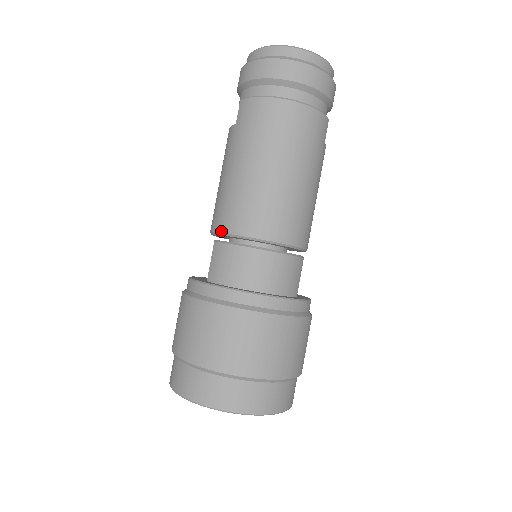
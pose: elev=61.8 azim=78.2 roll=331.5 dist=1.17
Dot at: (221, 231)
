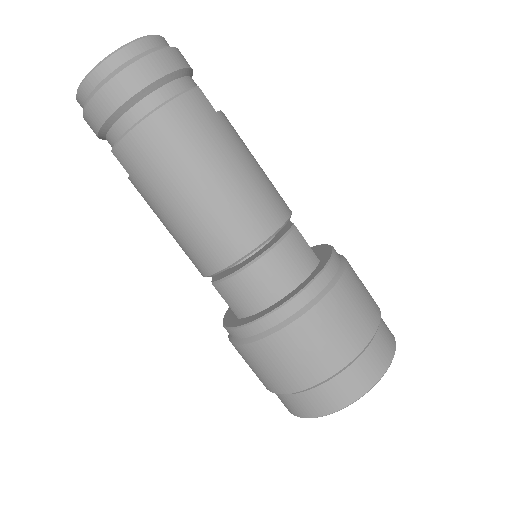
Dot at: (209, 274)
